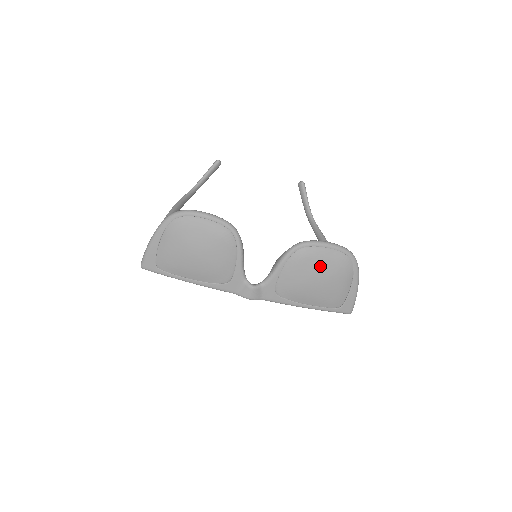
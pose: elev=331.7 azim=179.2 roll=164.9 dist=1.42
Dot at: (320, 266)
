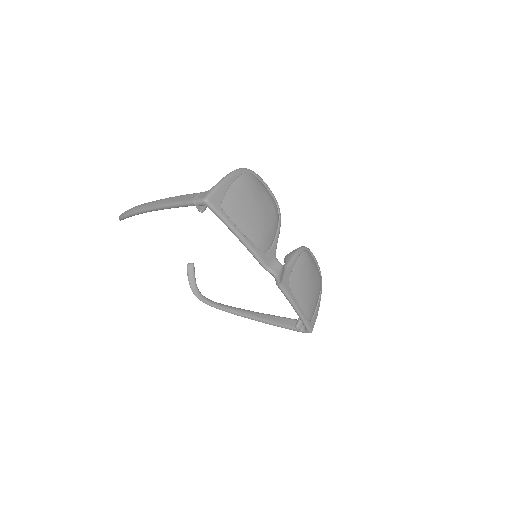
Dot at: (313, 271)
